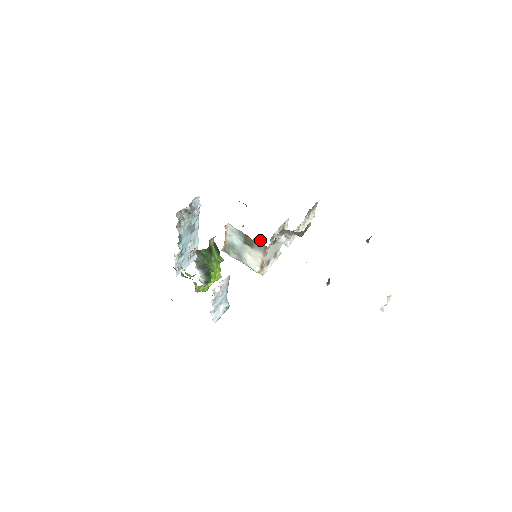
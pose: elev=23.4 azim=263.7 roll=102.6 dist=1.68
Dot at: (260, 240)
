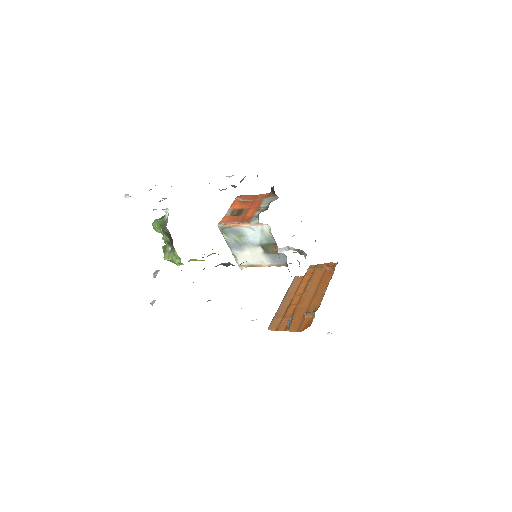
Dot at: (286, 258)
